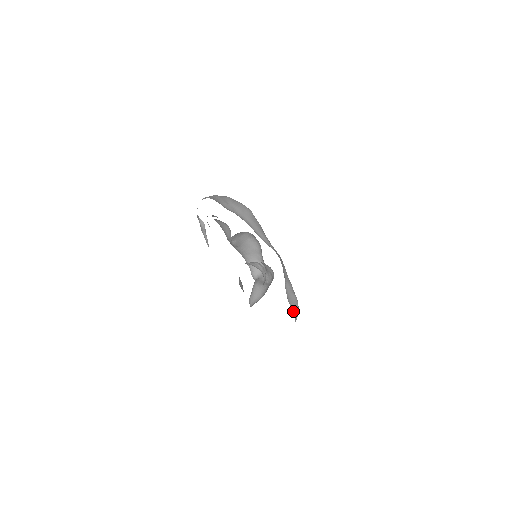
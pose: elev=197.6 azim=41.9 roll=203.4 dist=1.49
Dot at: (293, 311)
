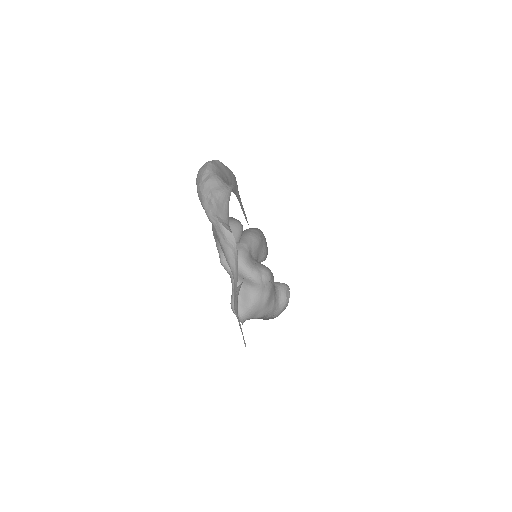
Dot at: occluded
